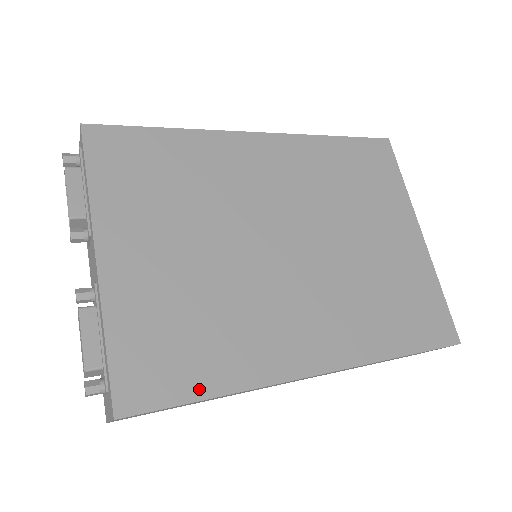
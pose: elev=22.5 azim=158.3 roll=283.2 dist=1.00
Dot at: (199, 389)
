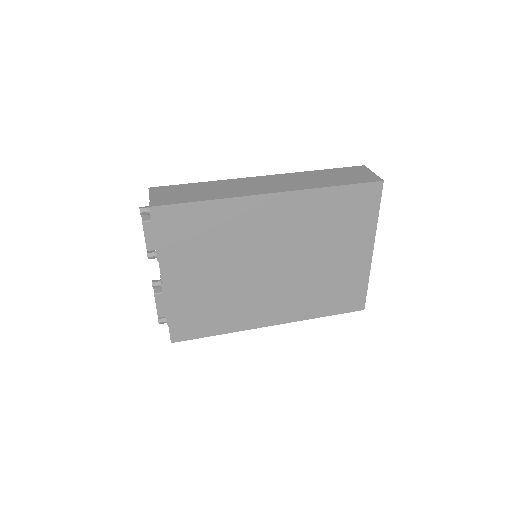
Dot at: (209, 332)
